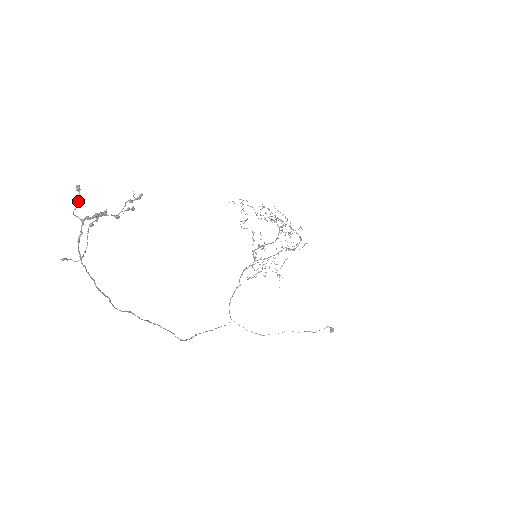
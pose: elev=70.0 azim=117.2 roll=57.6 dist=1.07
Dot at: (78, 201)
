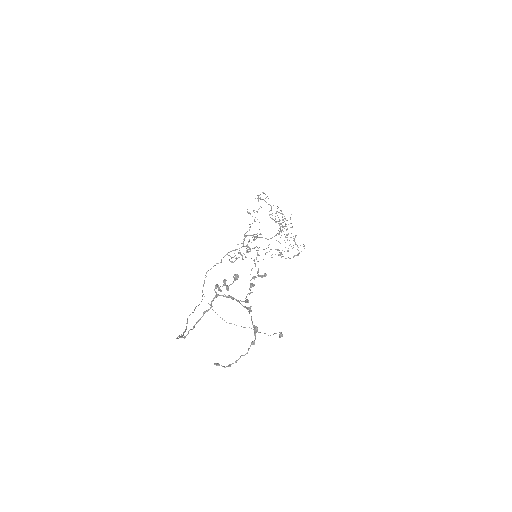
Dot at: occluded
